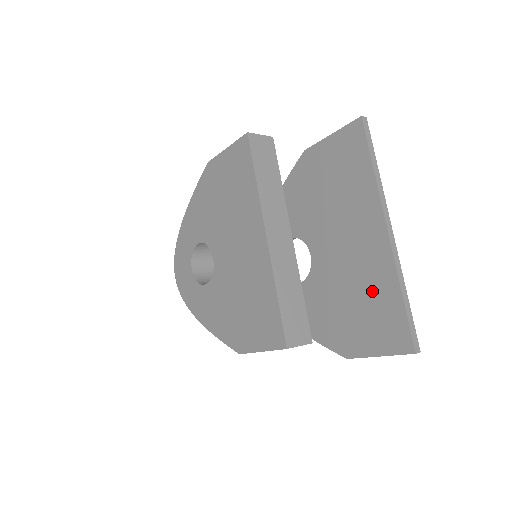
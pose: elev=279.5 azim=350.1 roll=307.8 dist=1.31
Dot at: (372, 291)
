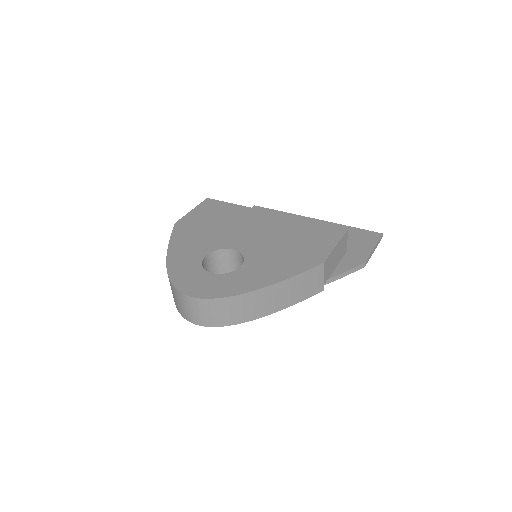
Dot at: occluded
